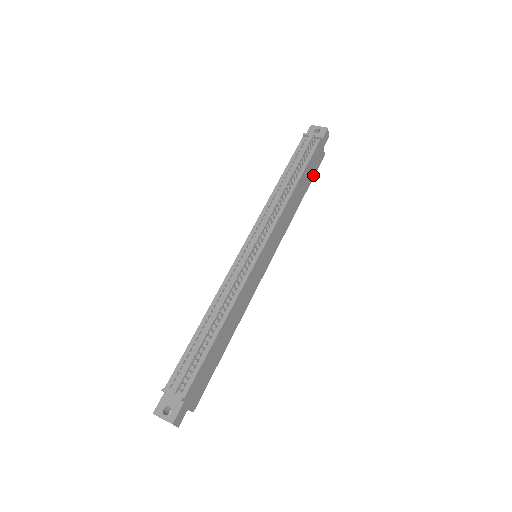
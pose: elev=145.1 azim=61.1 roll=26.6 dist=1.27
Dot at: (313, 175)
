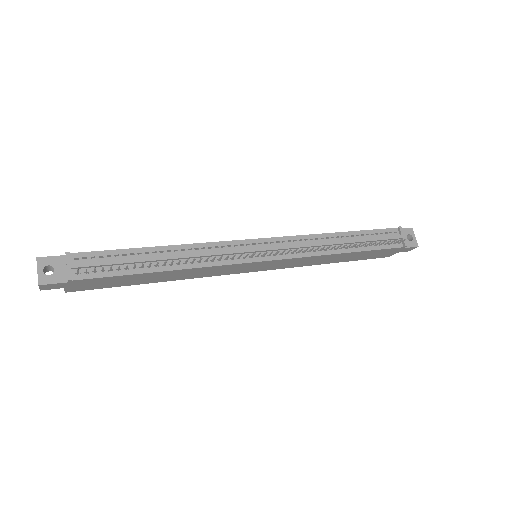
Dot at: (365, 258)
